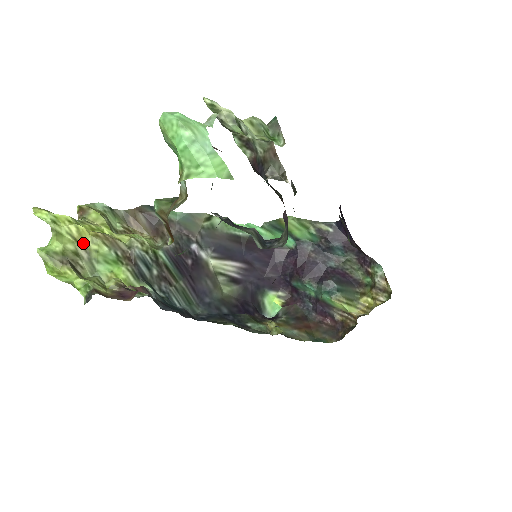
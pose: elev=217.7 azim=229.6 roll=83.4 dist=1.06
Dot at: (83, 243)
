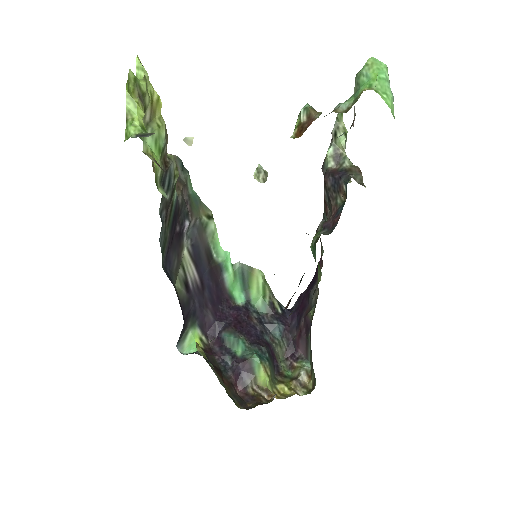
Dot at: (154, 111)
